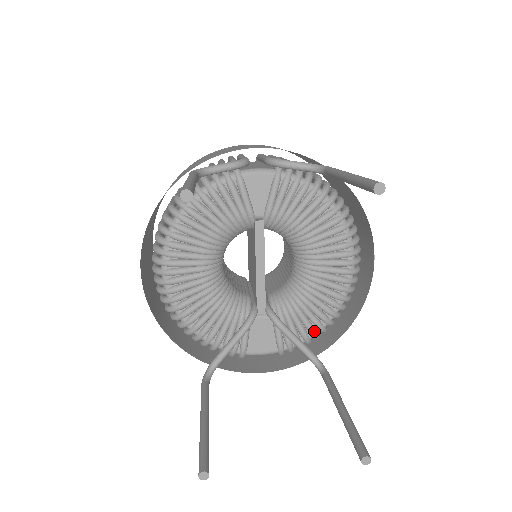
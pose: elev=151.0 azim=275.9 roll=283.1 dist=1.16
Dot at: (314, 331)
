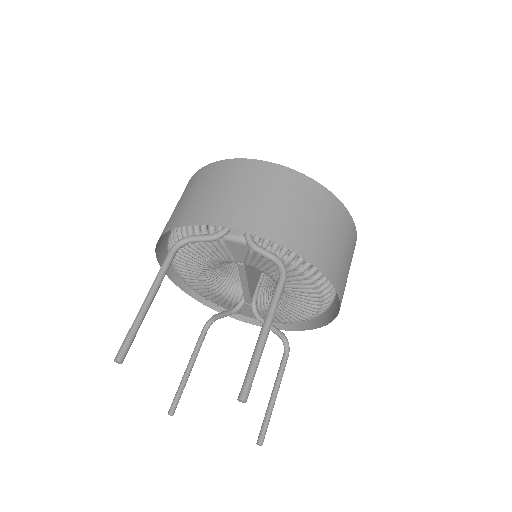
Dot at: (289, 322)
